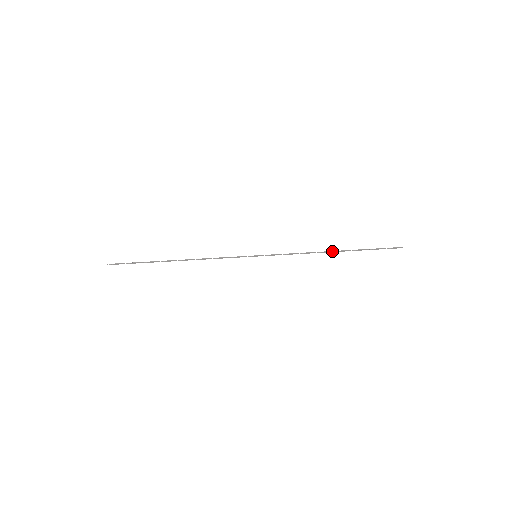
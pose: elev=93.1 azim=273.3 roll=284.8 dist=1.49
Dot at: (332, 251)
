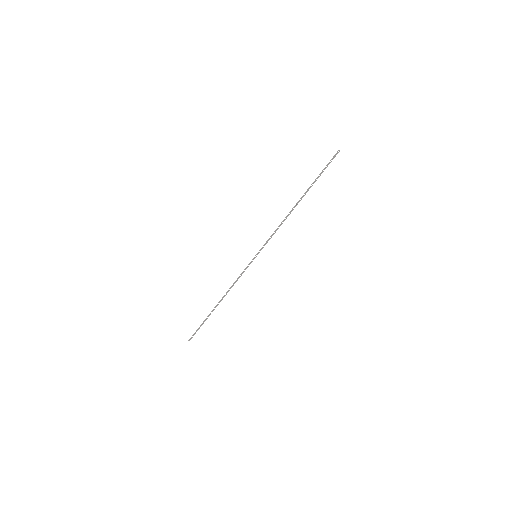
Dot at: (296, 204)
